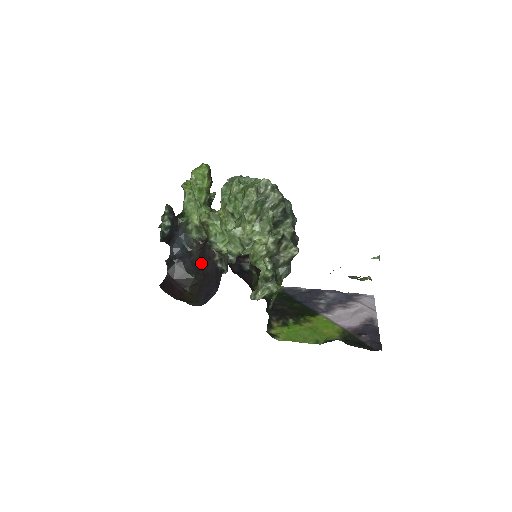
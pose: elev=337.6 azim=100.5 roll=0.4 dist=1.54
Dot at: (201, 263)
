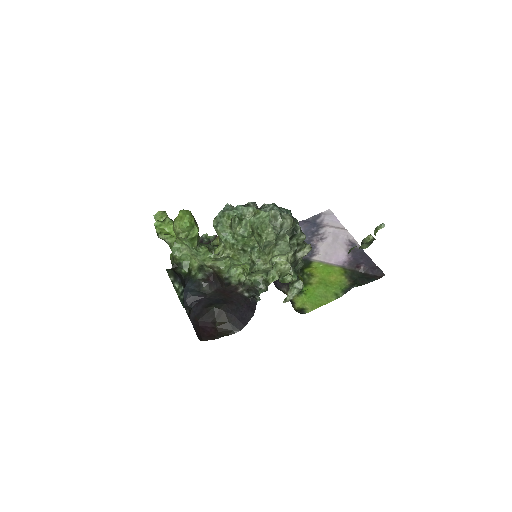
Dot at: (221, 297)
